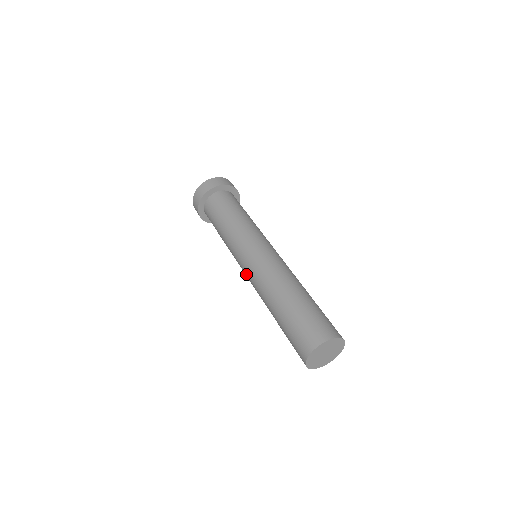
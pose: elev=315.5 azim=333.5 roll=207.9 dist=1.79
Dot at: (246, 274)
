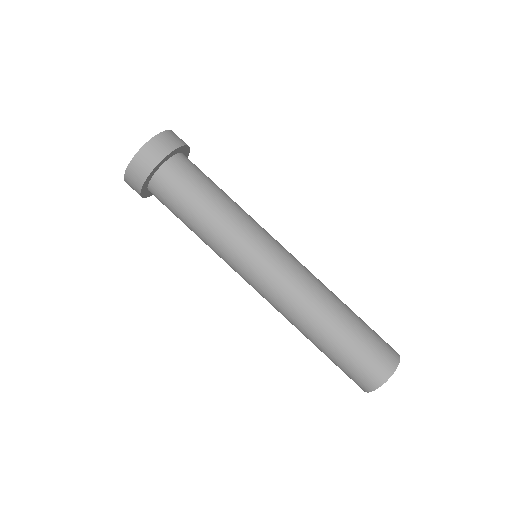
Dot at: occluded
